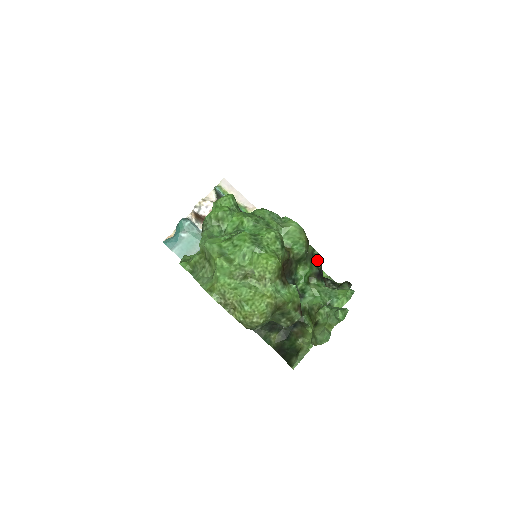
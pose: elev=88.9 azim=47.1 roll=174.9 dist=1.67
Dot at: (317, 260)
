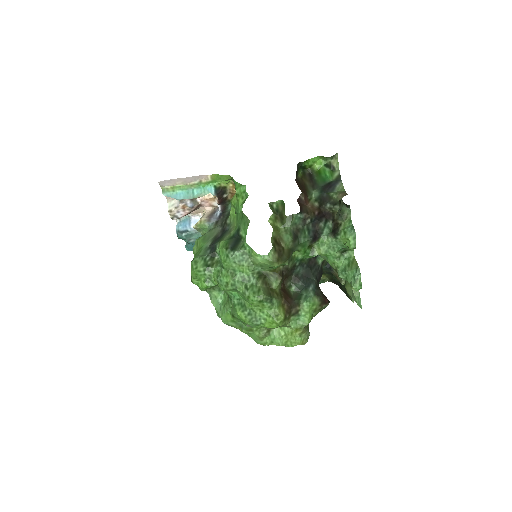
Dot at: (302, 219)
